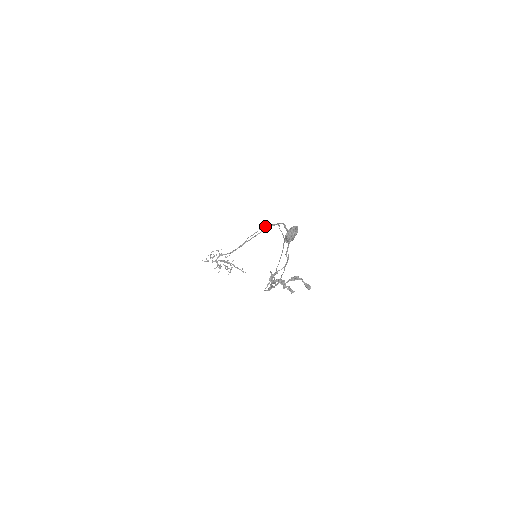
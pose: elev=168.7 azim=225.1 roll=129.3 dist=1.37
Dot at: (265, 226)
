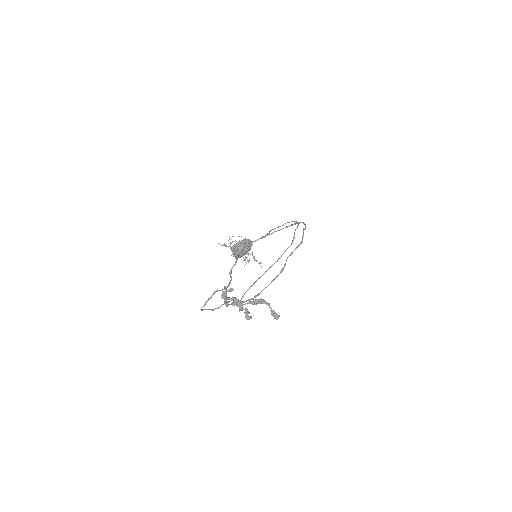
Dot at: (289, 222)
